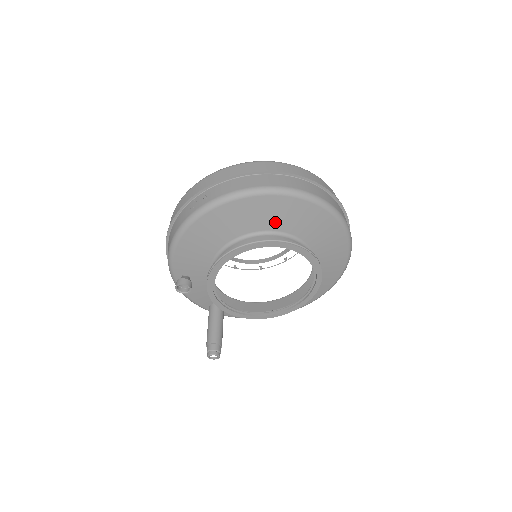
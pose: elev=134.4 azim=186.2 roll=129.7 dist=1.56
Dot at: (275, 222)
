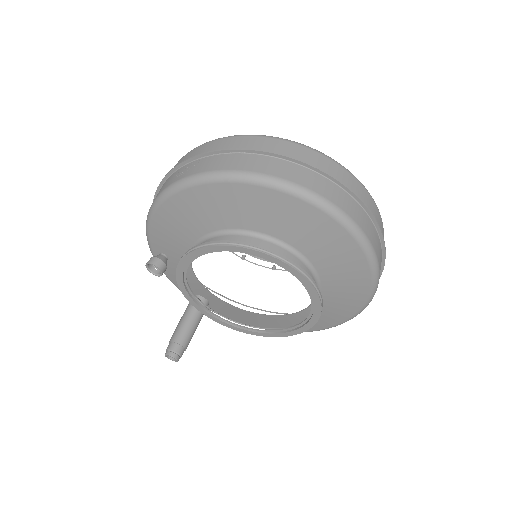
Dot at: (271, 224)
